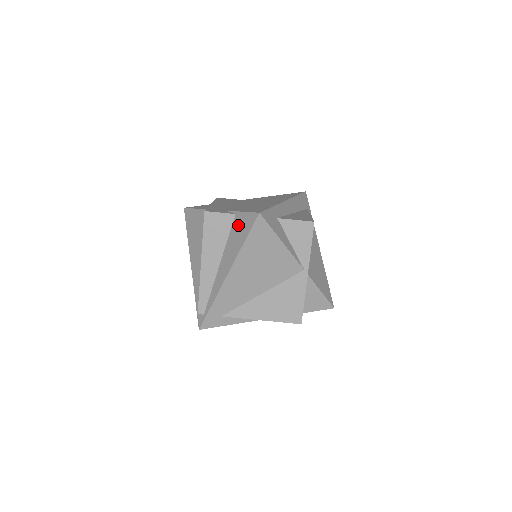
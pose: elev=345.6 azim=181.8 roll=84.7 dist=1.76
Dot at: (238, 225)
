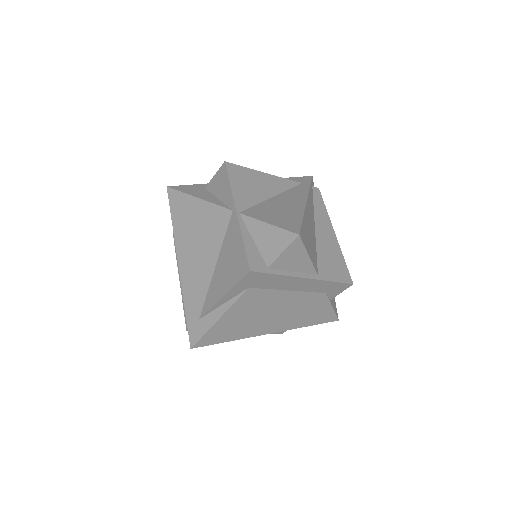
Dot at: occluded
